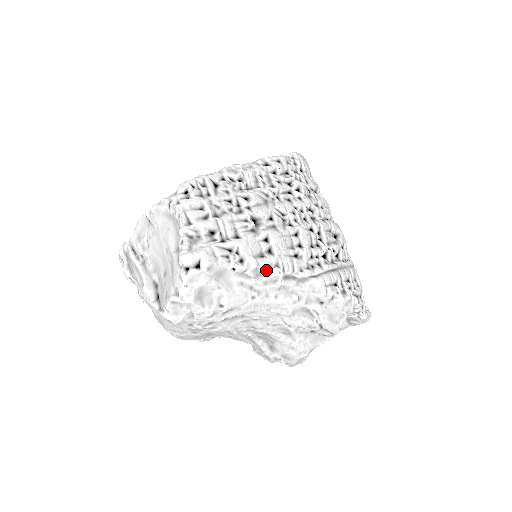
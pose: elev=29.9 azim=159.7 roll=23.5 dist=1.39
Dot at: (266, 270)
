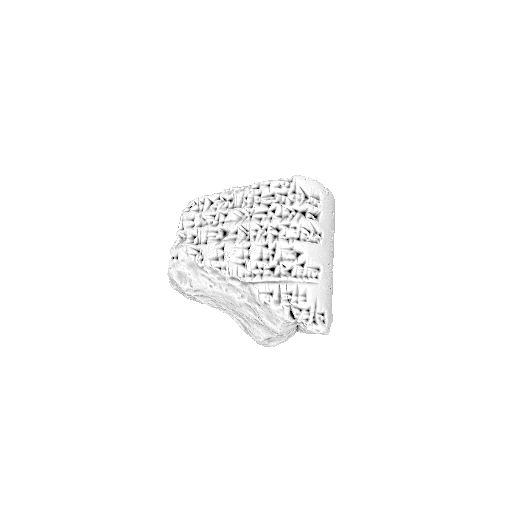
Dot at: (217, 270)
